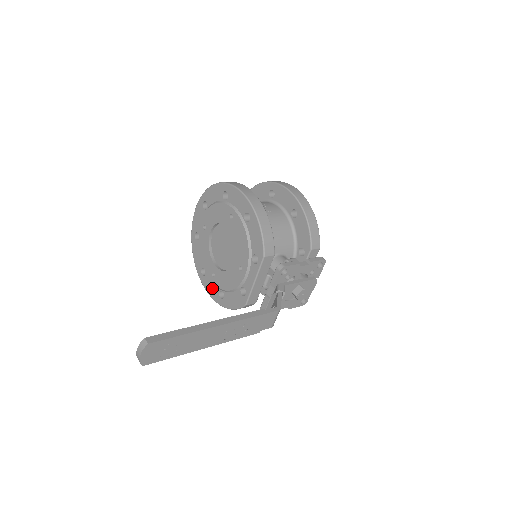
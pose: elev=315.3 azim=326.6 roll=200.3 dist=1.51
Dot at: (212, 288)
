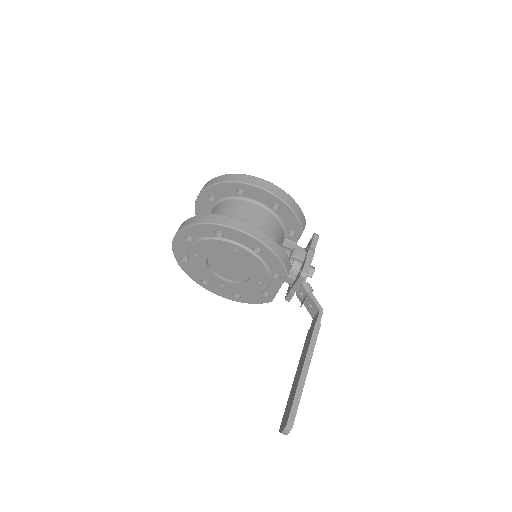
Dot at: (222, 292)
